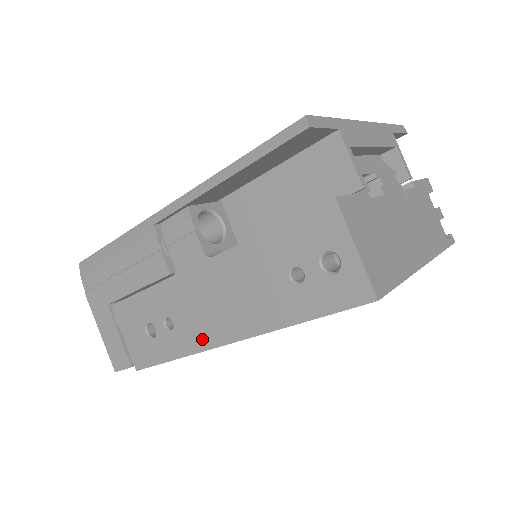
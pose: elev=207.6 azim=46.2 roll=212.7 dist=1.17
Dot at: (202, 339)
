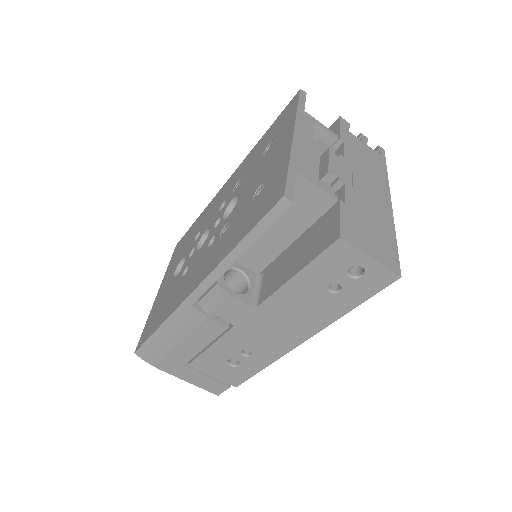
Dot at: (280, 349)
